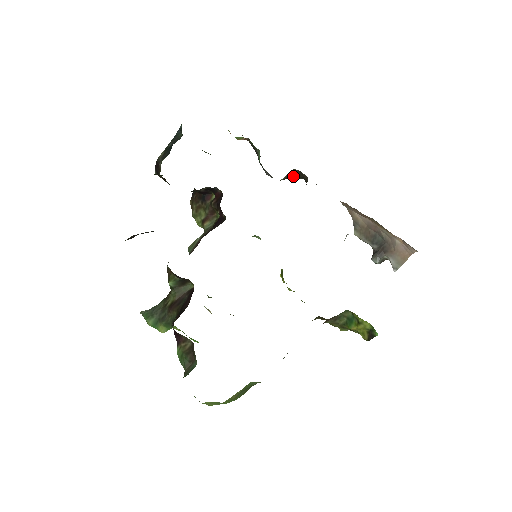
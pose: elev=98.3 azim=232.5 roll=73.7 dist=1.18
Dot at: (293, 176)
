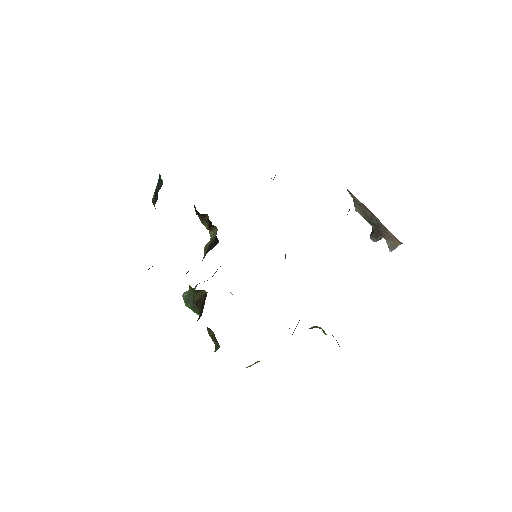
Dot at: occluded
